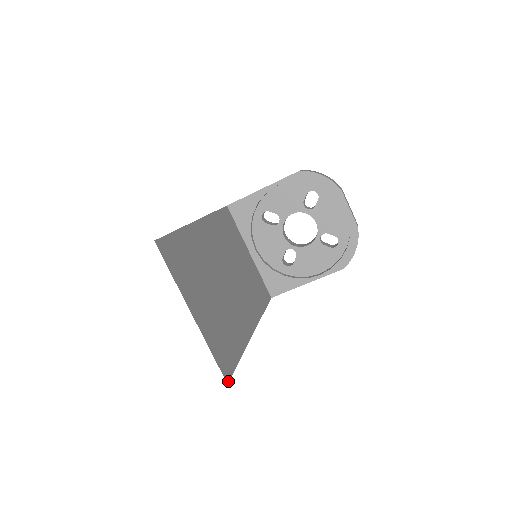
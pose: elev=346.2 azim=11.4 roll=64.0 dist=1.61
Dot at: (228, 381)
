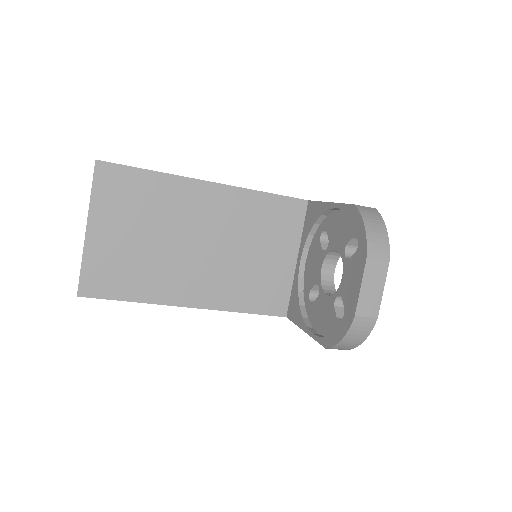
Dot at: (81, 296)
